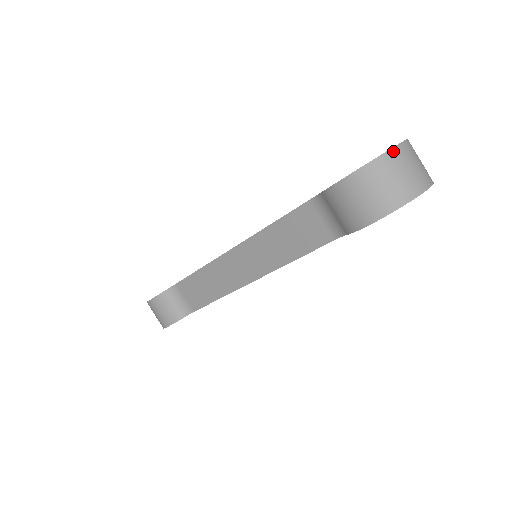
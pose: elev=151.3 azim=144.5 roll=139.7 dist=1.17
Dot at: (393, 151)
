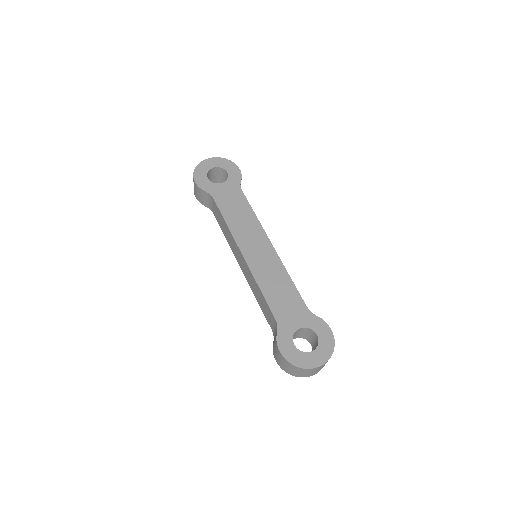
Dot at: (307, 369)
